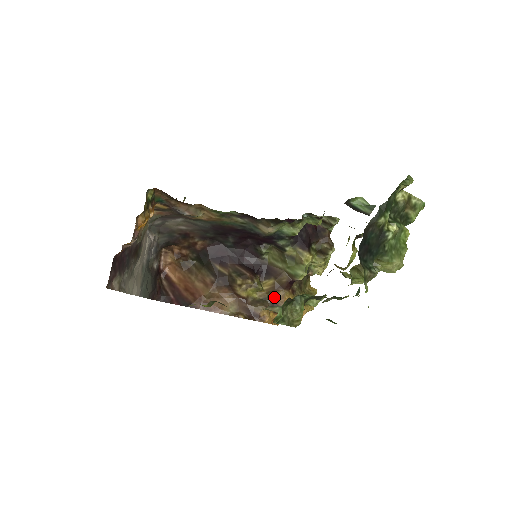
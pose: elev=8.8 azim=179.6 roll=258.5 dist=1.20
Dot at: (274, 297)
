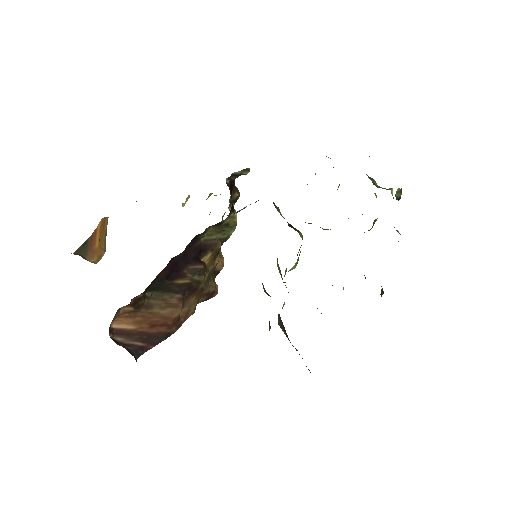
Dot at: occluded
